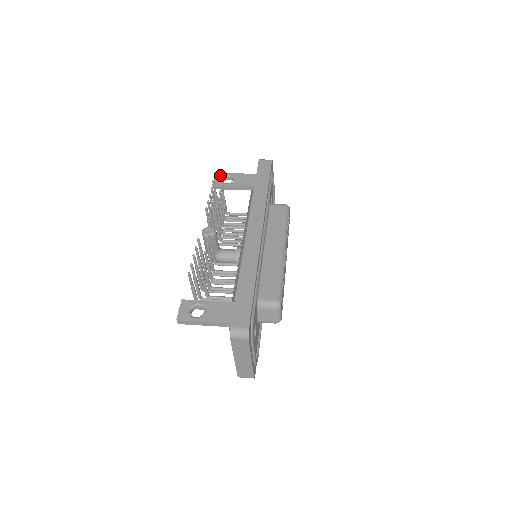
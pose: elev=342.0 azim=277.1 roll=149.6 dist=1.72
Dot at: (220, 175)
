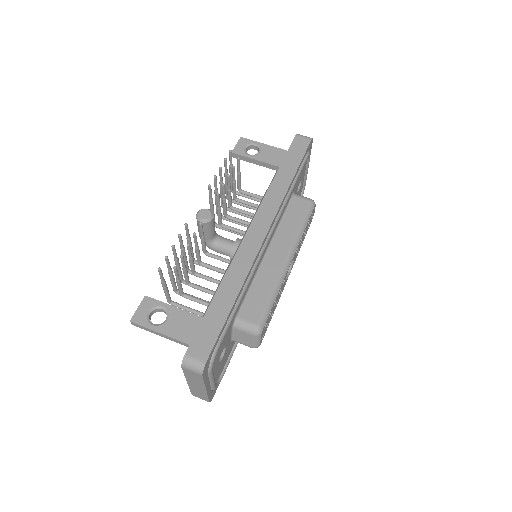
Dot at: (245, 141)
